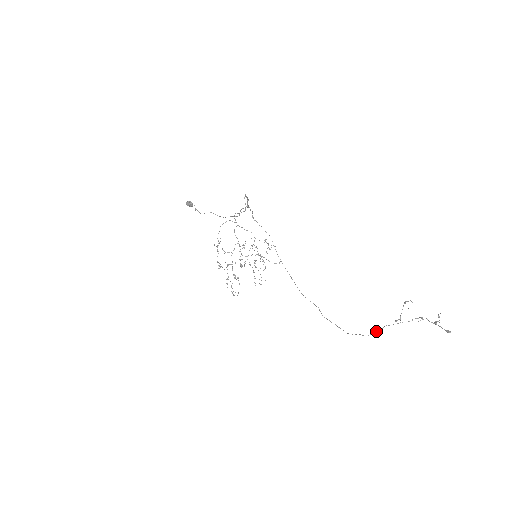
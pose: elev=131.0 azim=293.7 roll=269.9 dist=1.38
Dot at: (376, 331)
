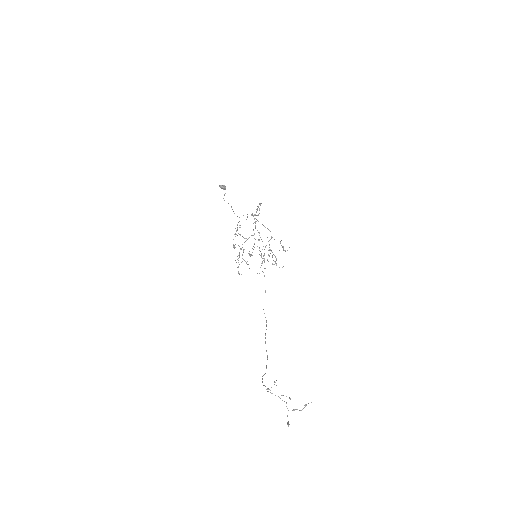
Dot at: occluded
